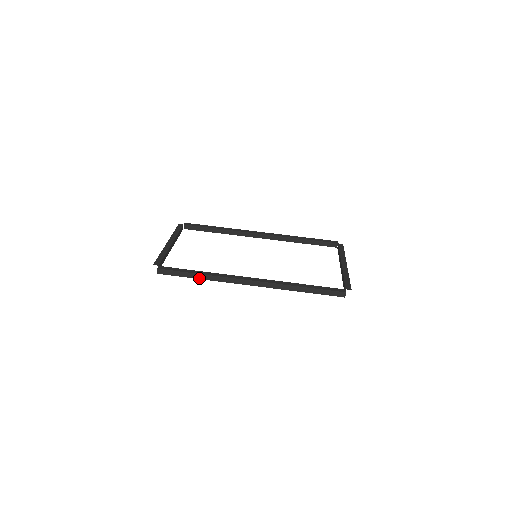
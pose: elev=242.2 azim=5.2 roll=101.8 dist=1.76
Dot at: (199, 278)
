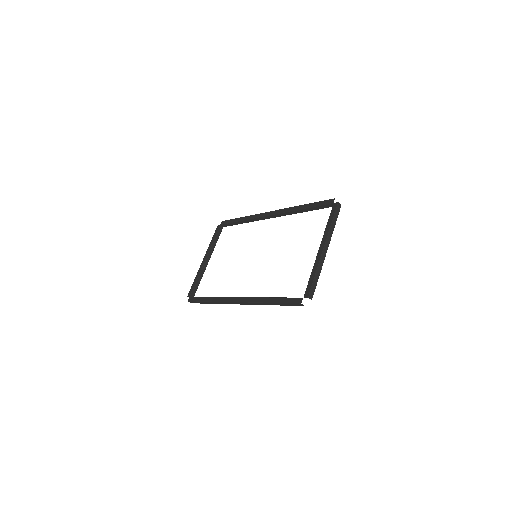
Dot at: (211, 303)
